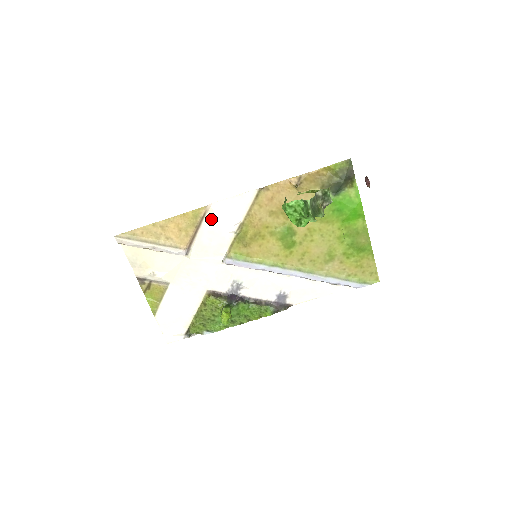
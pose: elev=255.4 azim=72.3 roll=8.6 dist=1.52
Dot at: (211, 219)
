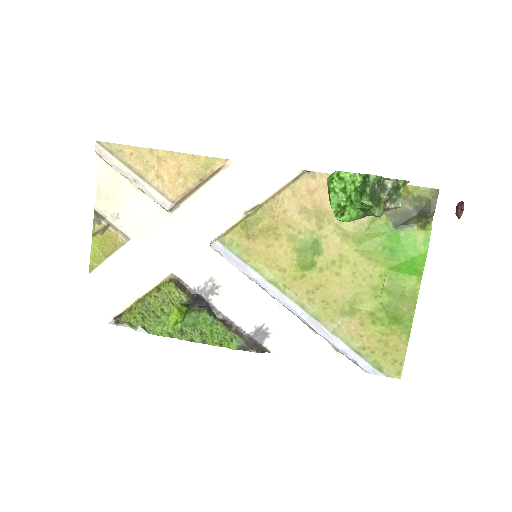
Dot at: (224, 180)
